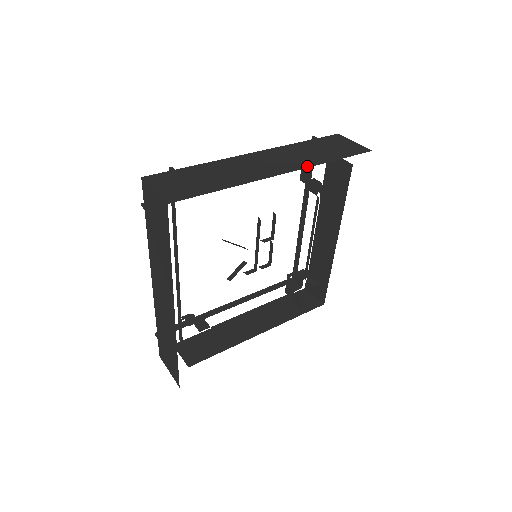
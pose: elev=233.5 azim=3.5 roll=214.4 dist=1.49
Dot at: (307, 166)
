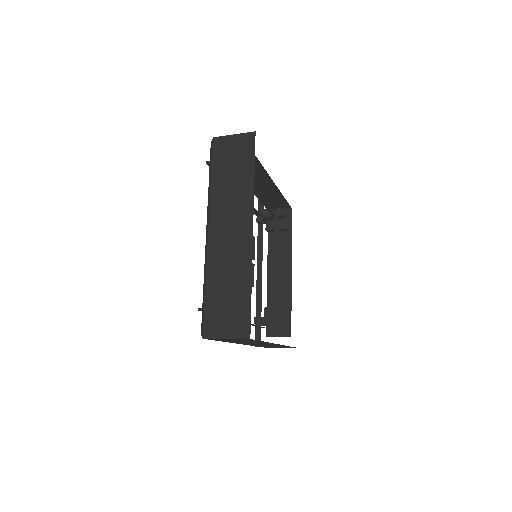
Dot at: occluded
